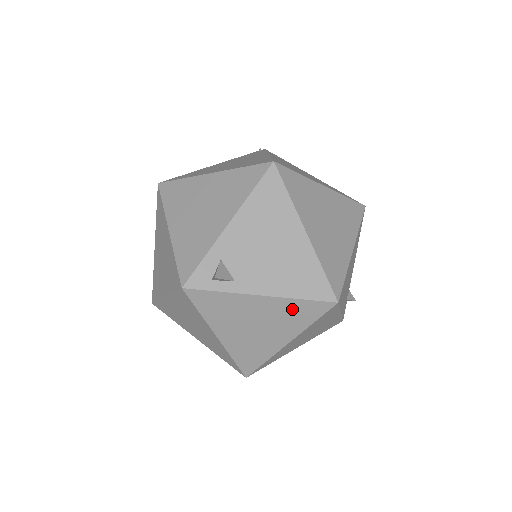
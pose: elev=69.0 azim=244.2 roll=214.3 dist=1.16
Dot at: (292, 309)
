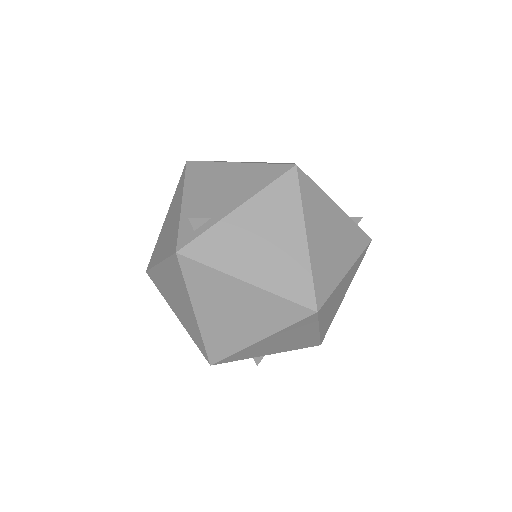
Dot at: (272, 200)
